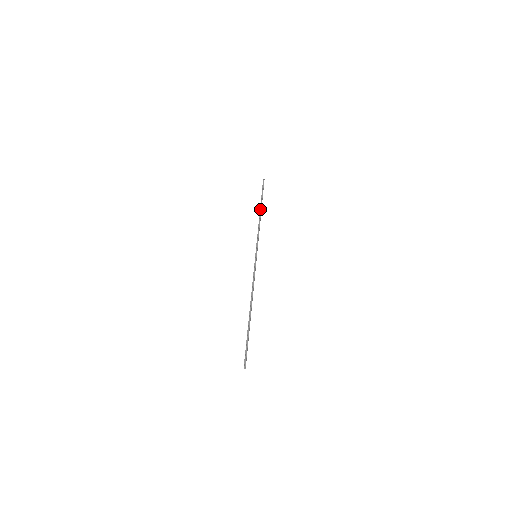
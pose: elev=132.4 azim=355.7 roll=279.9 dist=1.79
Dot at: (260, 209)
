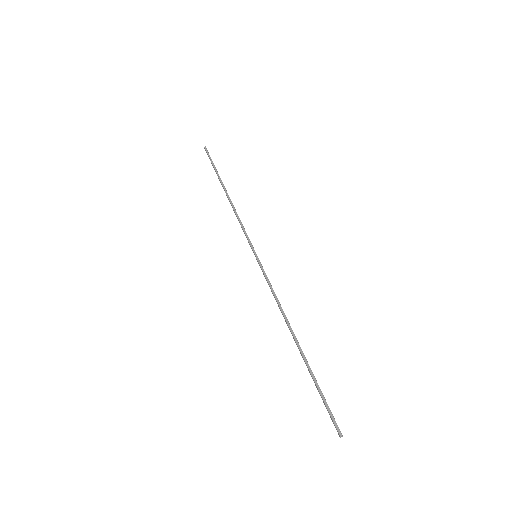
Dot at: (223, 188)
